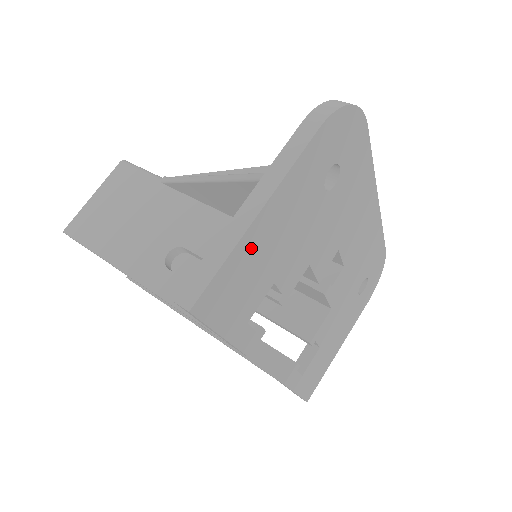
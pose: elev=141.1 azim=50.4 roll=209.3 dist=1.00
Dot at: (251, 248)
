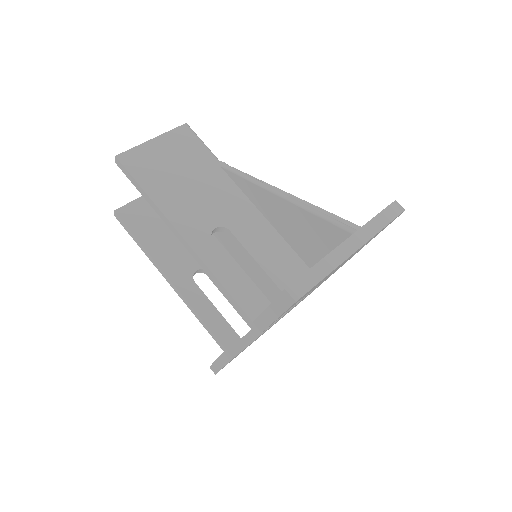
Dot at: (330, 273)
